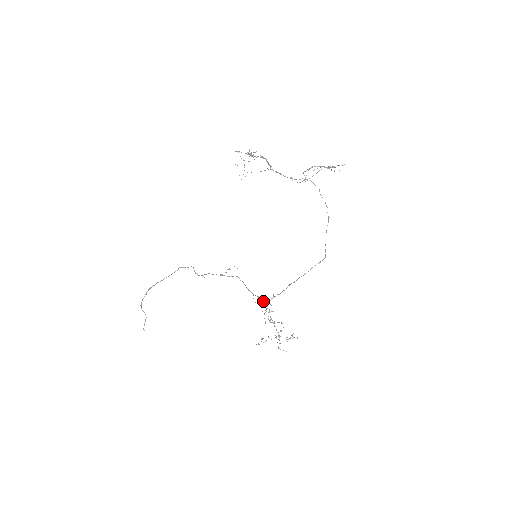
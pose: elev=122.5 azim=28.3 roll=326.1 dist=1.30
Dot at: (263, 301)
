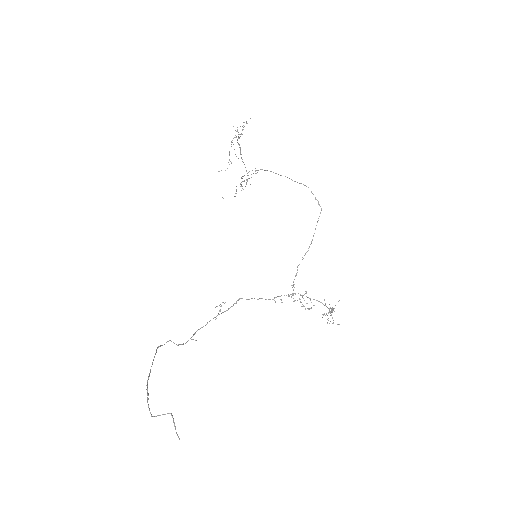
Dot at: (288, 294)
